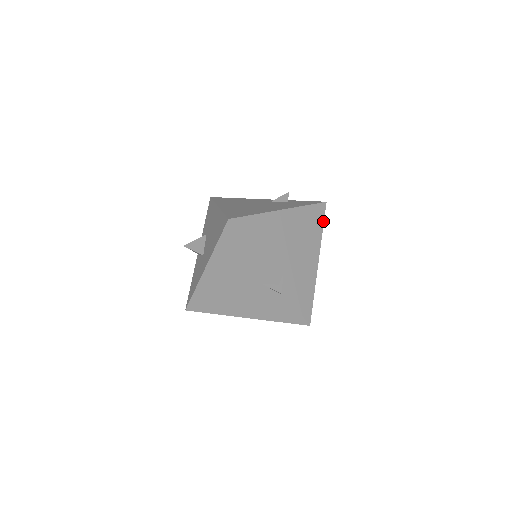
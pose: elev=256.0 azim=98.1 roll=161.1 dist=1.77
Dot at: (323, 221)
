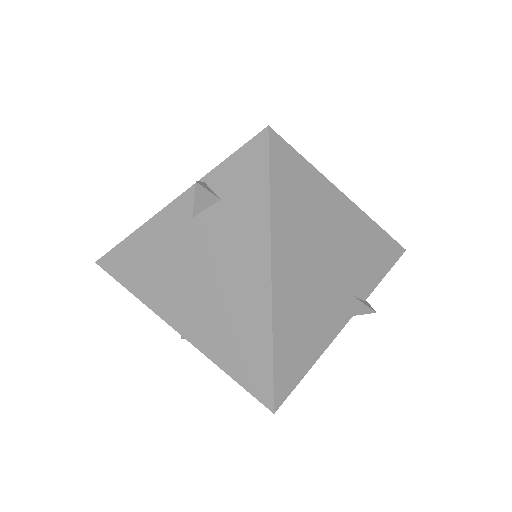
Dot at: (299, 156)
